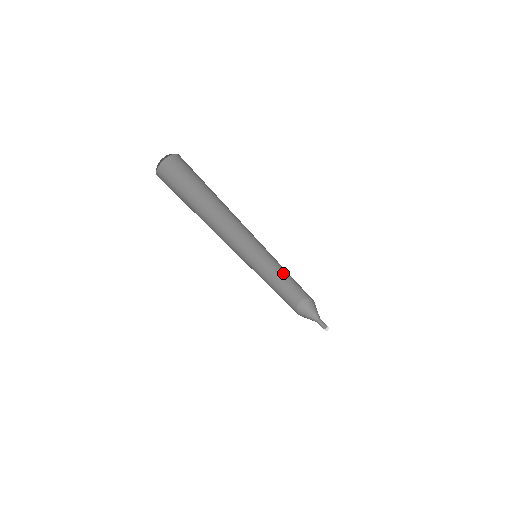
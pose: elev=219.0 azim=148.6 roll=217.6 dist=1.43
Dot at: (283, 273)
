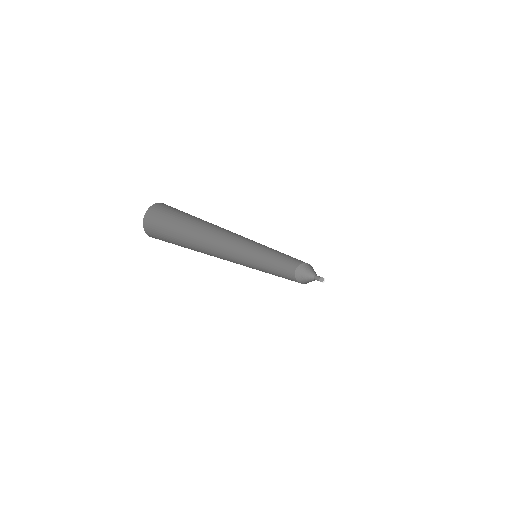
Dot at: (280, 254)
